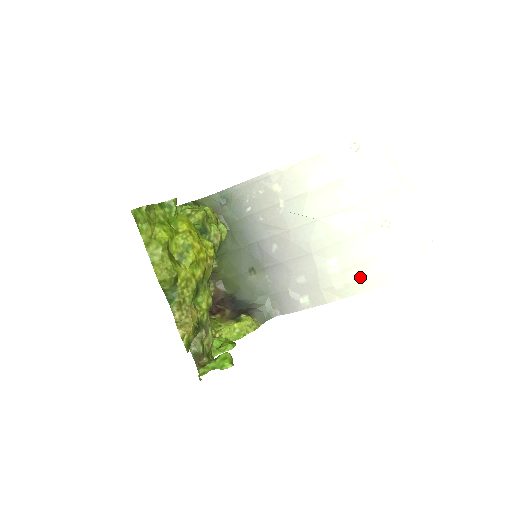
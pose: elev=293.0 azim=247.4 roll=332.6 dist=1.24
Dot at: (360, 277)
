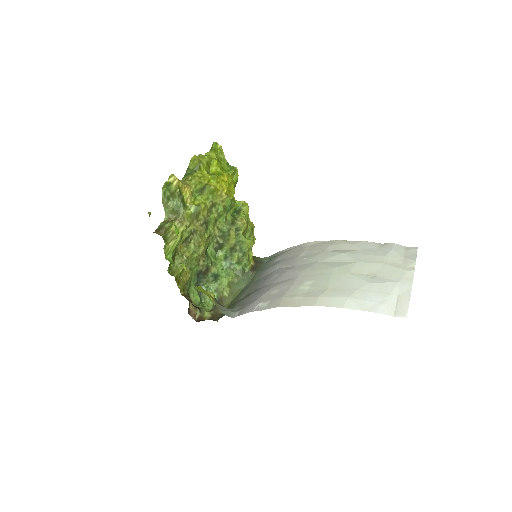
Dot at: (322, 295)
